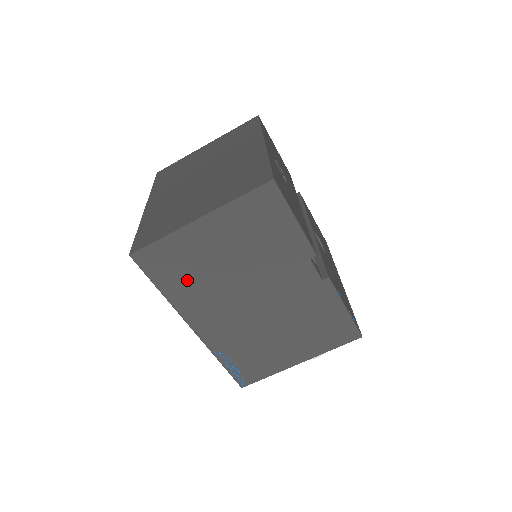
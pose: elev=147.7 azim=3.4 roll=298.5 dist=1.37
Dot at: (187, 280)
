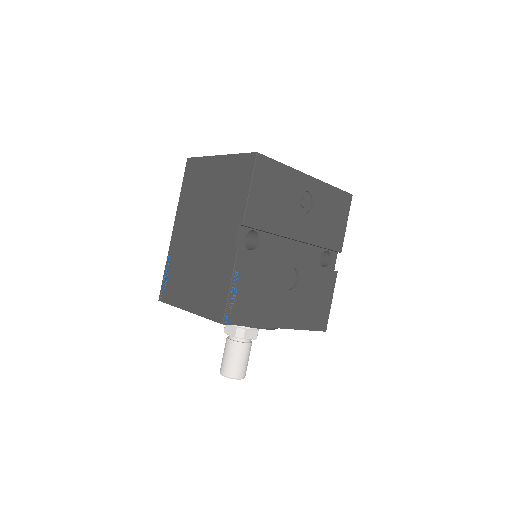
Dot at: (192, 192)
